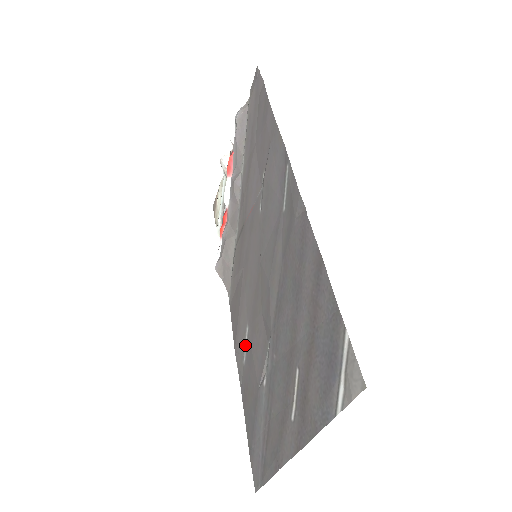
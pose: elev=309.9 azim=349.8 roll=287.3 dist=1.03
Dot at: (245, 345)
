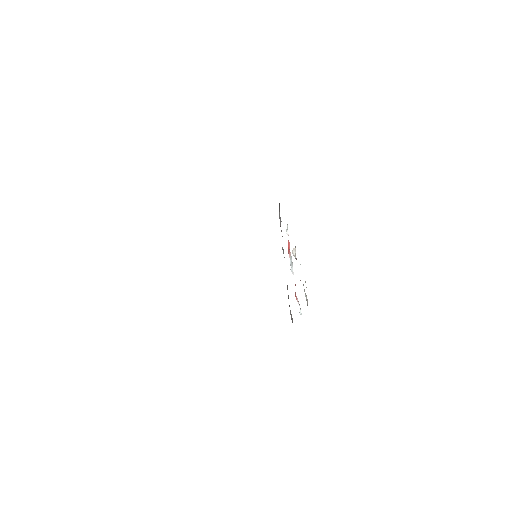
Dot at: occluded
